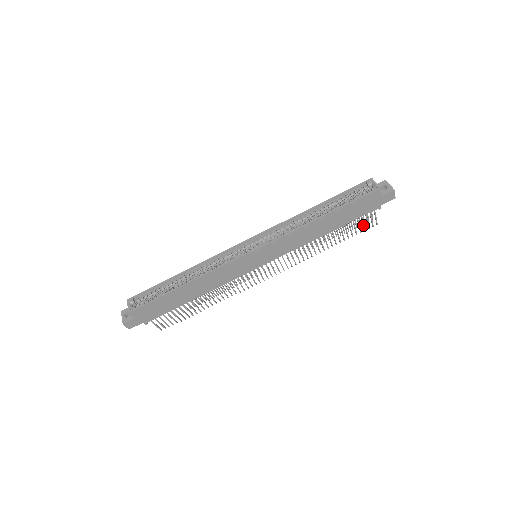
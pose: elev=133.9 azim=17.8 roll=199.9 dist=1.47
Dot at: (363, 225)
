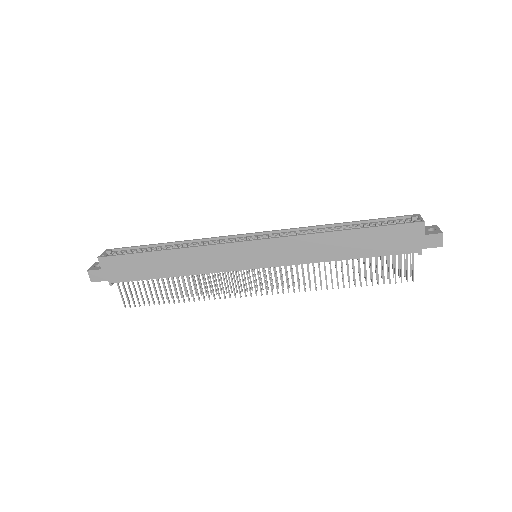
Dot at: (395, 272)
